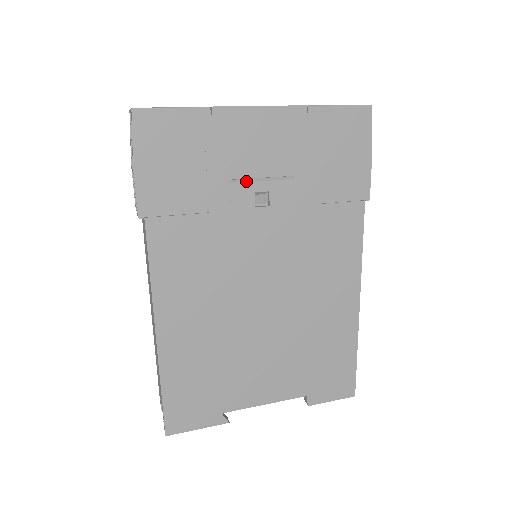
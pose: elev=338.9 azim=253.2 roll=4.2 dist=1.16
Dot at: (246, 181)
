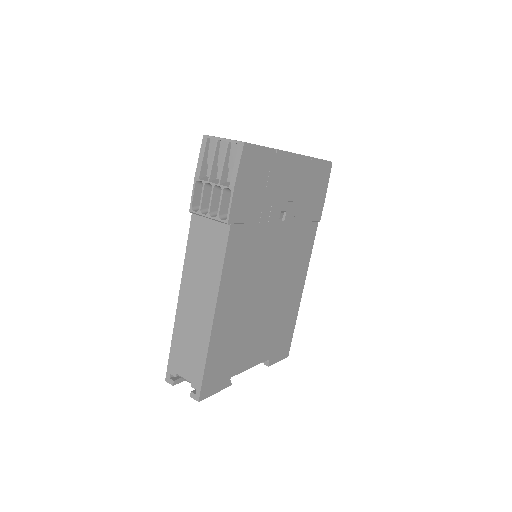
Dot at: (279, 203)
